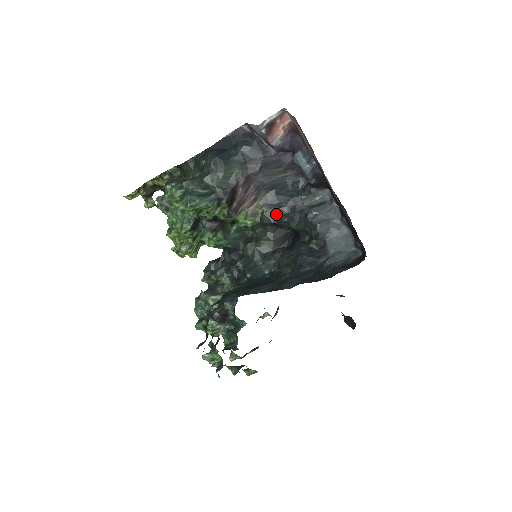
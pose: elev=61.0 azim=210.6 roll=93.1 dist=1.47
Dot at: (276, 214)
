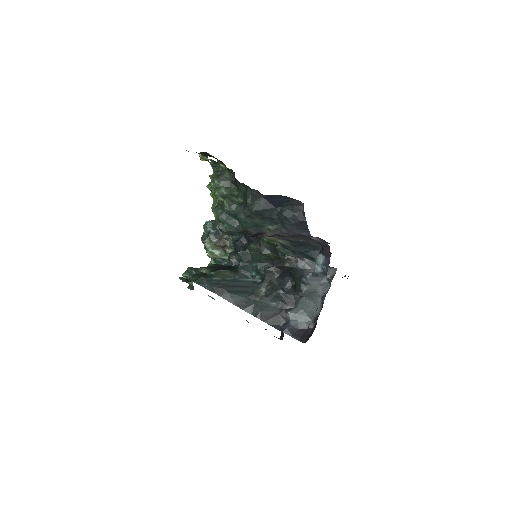
Dot at: (286, 254)
